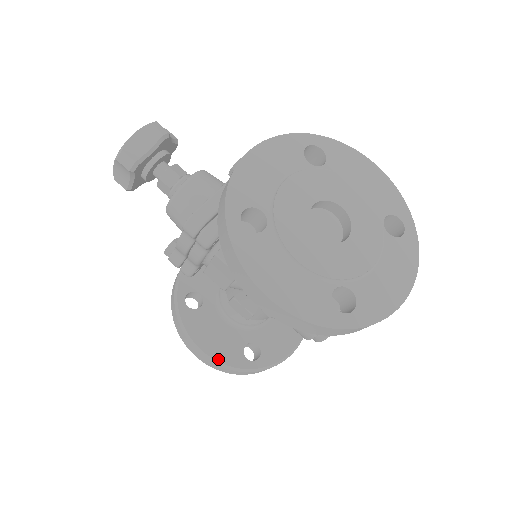
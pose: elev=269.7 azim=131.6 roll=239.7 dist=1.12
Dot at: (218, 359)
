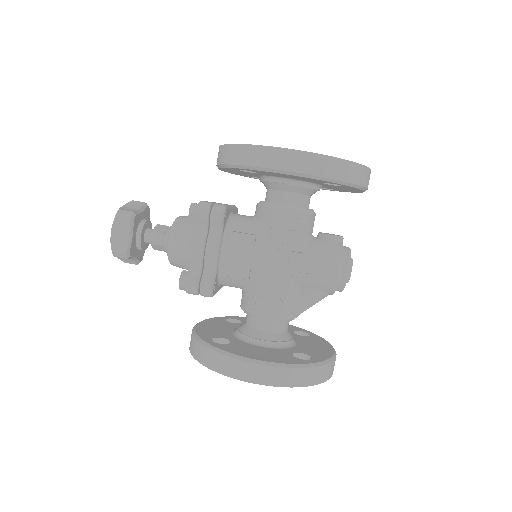
Dot at: (277, 362)
